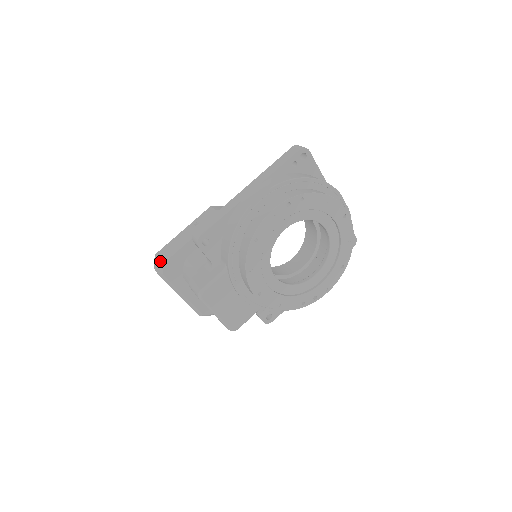
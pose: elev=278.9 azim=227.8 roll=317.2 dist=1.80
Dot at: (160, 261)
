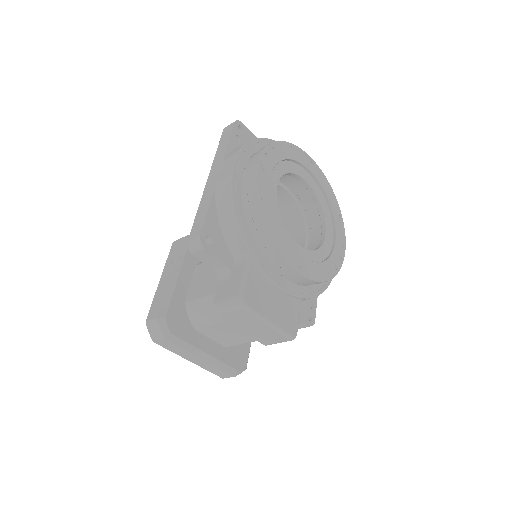
Dot at: (159, 319)
